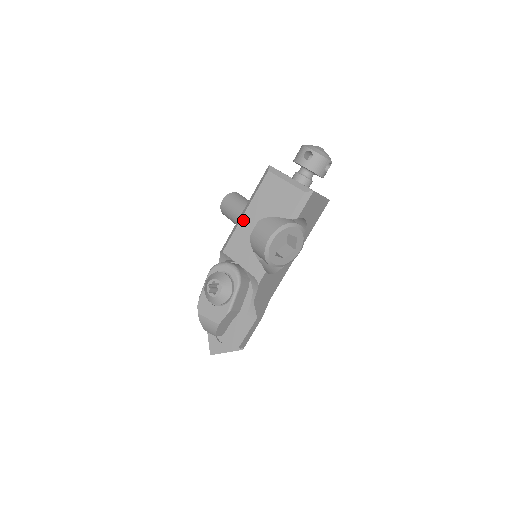
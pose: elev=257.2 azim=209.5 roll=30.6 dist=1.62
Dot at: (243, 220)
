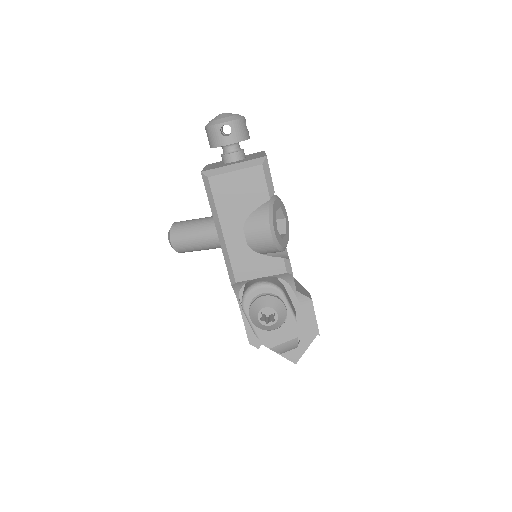
Dot at: (228, 240)
